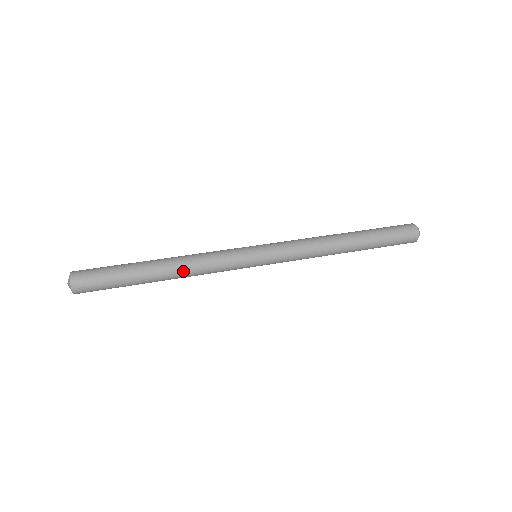
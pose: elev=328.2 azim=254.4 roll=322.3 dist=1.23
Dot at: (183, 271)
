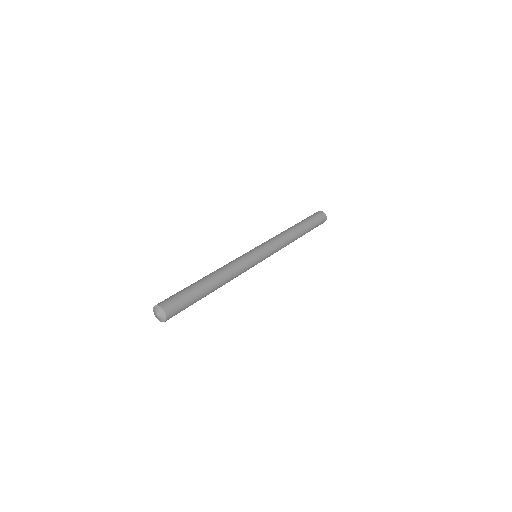
Dot at: (226, 281)
